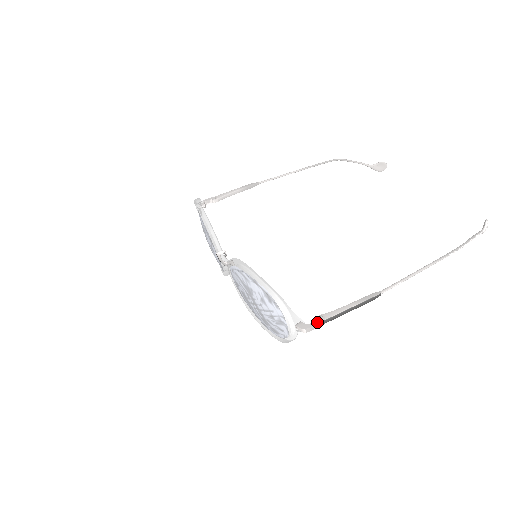
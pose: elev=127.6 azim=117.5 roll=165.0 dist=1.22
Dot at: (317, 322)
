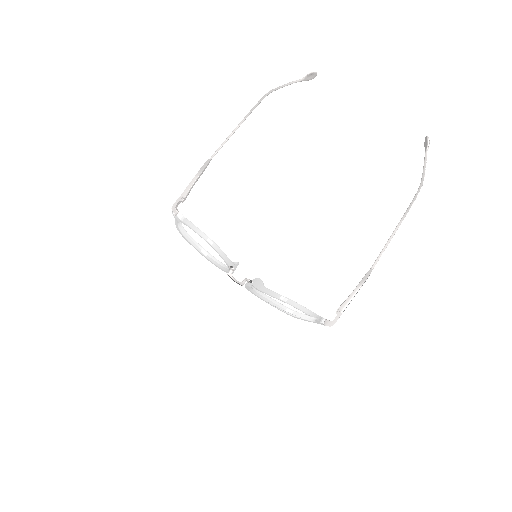
Dot at: (338, 317)
